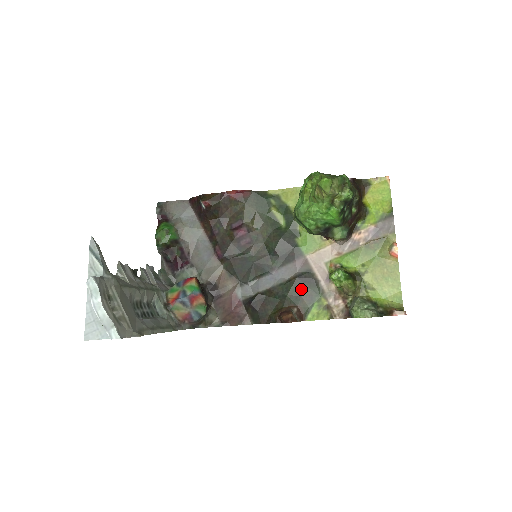
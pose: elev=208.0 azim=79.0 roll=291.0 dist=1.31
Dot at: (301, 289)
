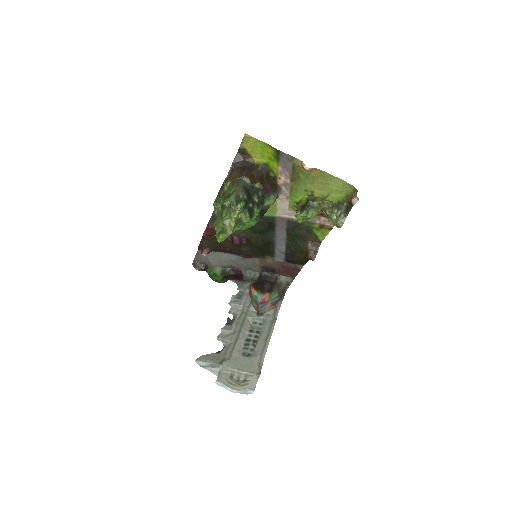
Dot at: (298, 233)
